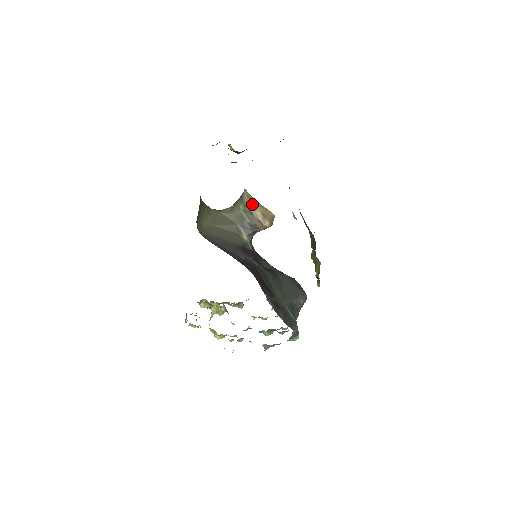
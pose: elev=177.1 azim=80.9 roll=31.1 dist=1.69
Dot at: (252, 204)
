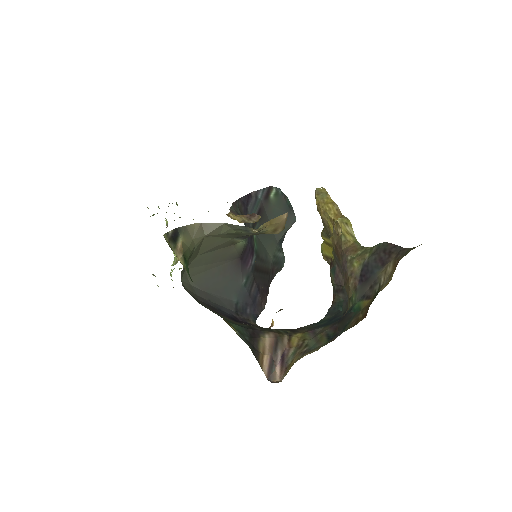
Dot at: (262, 229)
